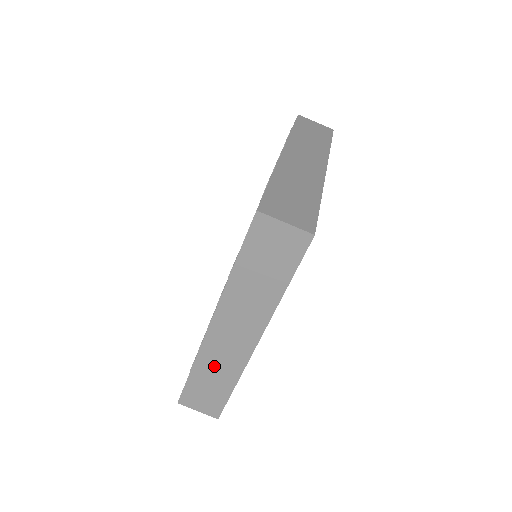
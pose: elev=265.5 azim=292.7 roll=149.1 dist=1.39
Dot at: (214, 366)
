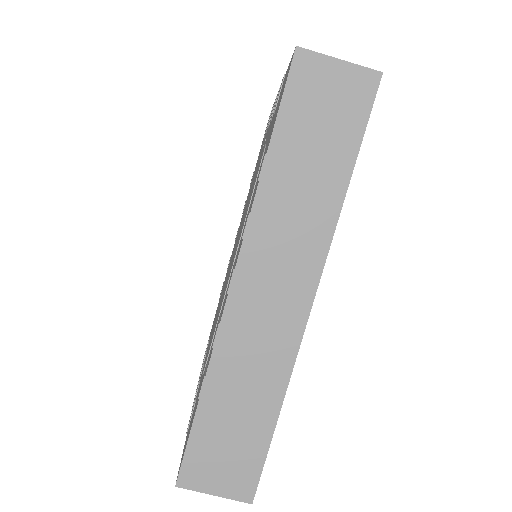
Dot at: occluded
